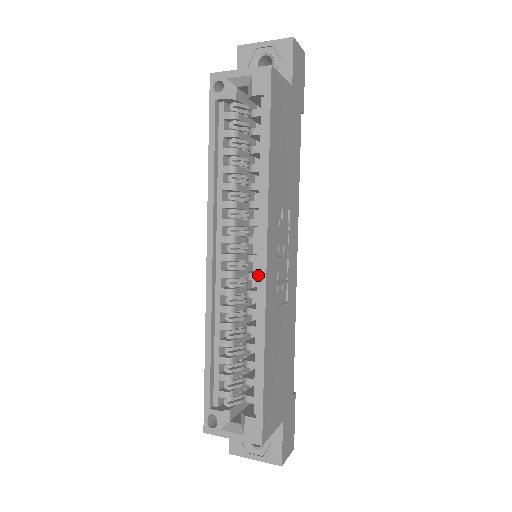
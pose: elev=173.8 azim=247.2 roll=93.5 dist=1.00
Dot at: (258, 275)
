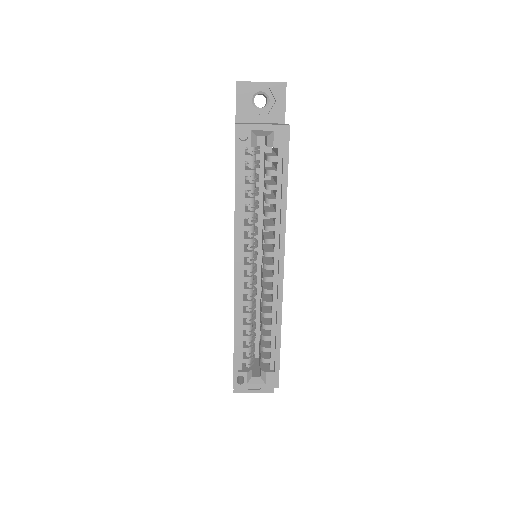
Dot at: (274, 279)
